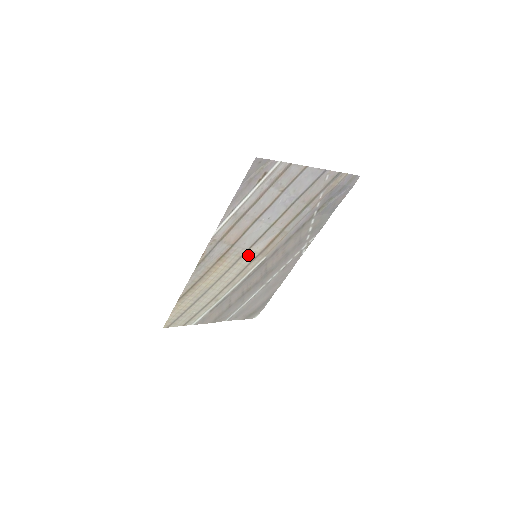
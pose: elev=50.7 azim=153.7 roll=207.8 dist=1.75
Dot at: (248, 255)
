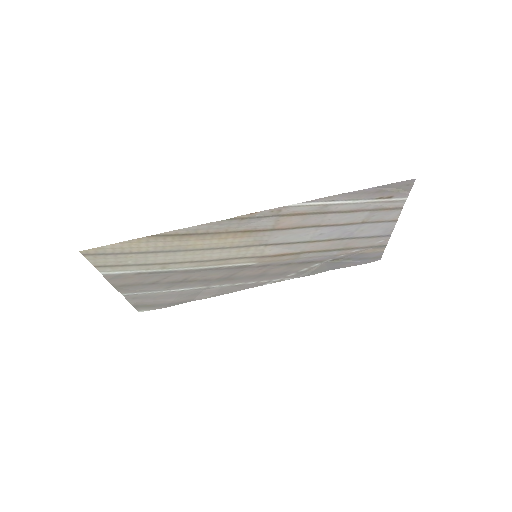
Dot at: (256, 249)
